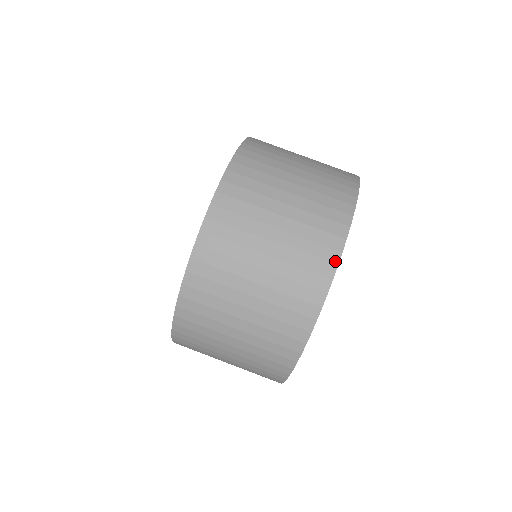
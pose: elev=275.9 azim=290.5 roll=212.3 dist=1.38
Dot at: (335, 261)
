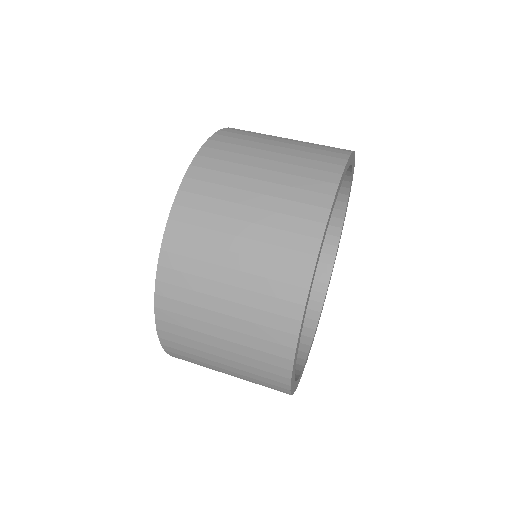
Dot at: (344, 158)
